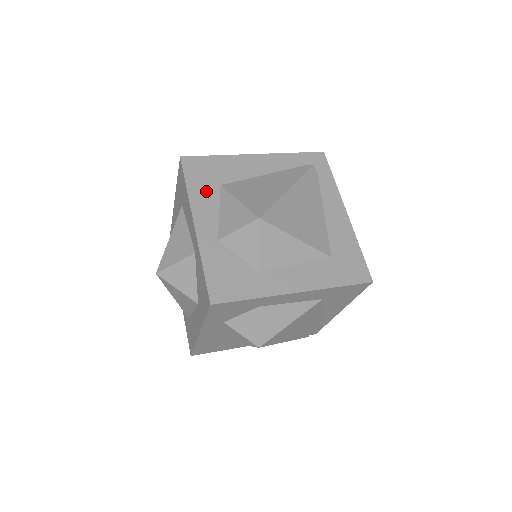
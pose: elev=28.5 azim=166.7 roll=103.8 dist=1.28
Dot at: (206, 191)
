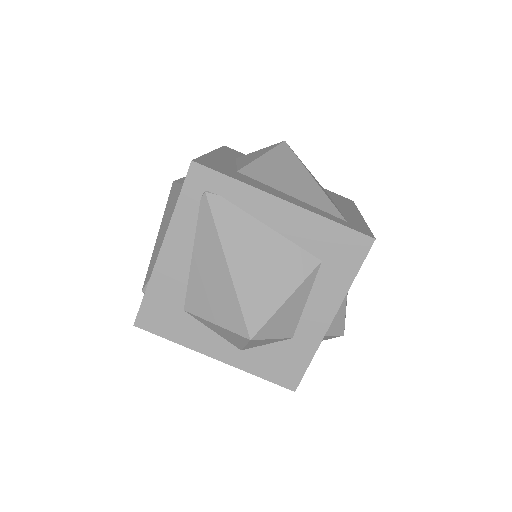
Dot at: (184, 328)
